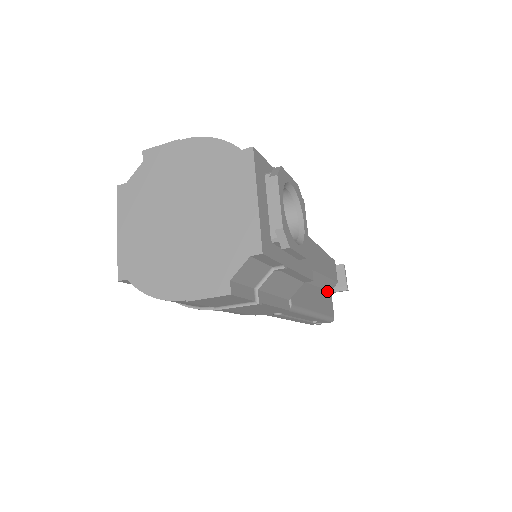
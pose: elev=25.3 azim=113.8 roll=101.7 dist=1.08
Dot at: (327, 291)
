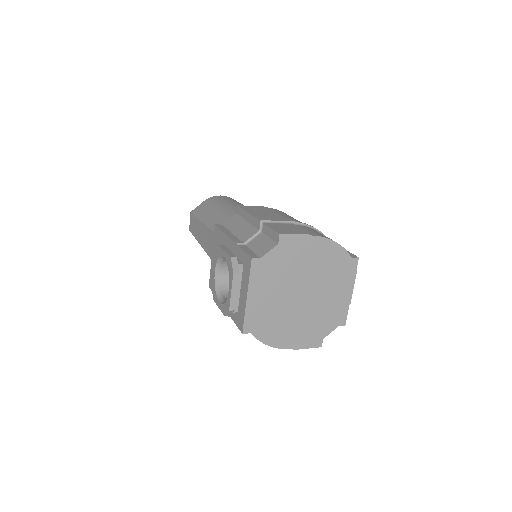
Dot at: occluded
